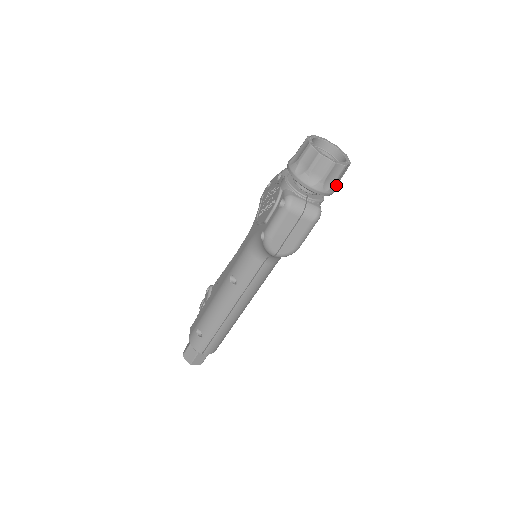
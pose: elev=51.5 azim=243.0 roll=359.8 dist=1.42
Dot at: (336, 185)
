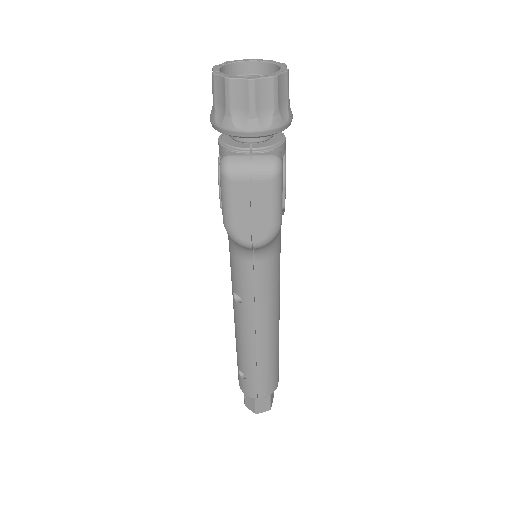
Dot at: (284, 113)
